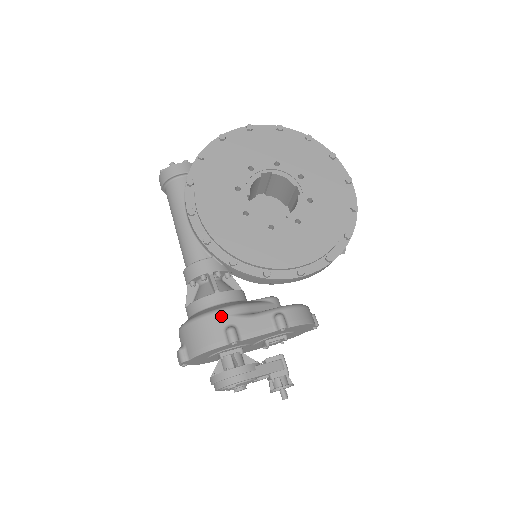
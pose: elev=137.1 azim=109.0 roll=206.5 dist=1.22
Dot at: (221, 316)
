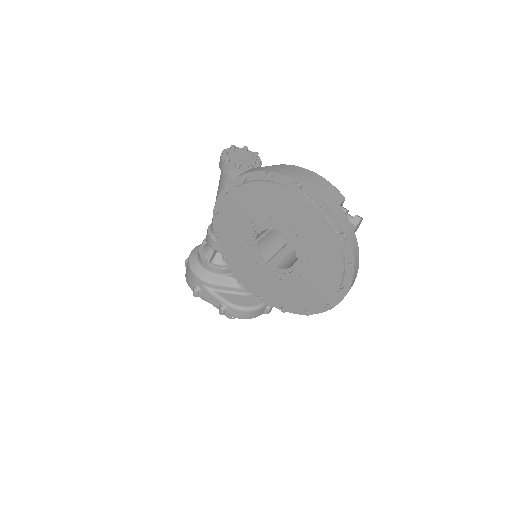
Dot at: (196, 280)
